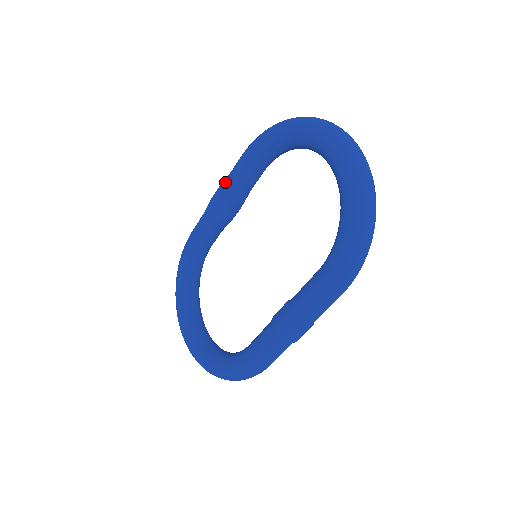
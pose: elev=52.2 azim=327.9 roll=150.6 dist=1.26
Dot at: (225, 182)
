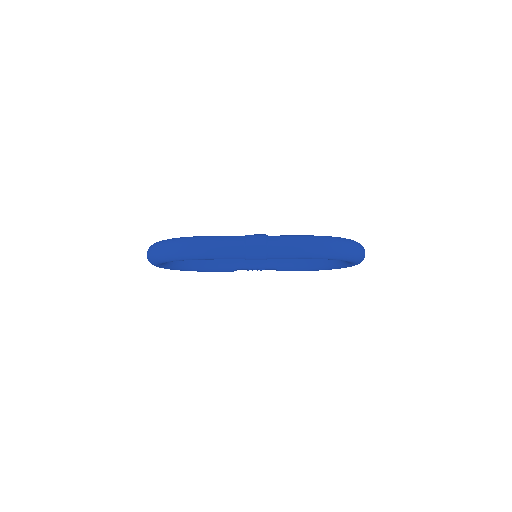
Dot at: occluded
